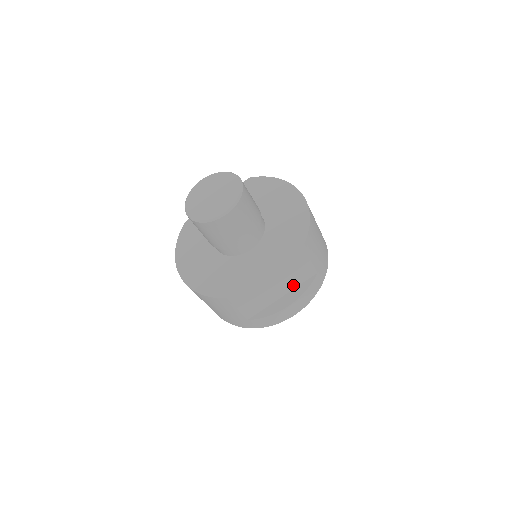
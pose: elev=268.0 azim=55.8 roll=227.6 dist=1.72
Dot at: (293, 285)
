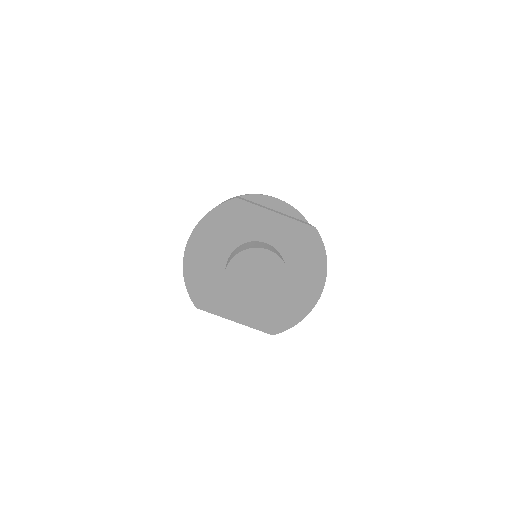
Dot at: occluded
